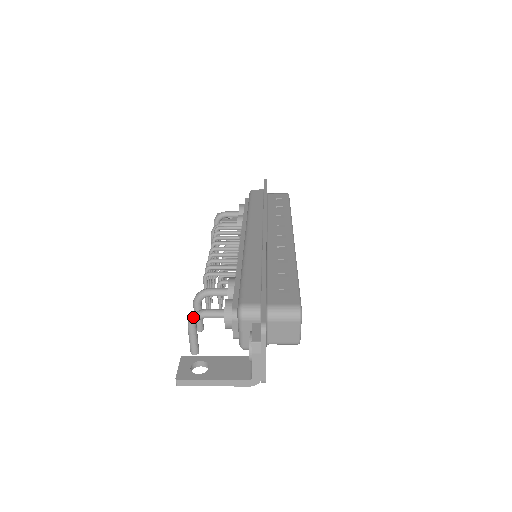
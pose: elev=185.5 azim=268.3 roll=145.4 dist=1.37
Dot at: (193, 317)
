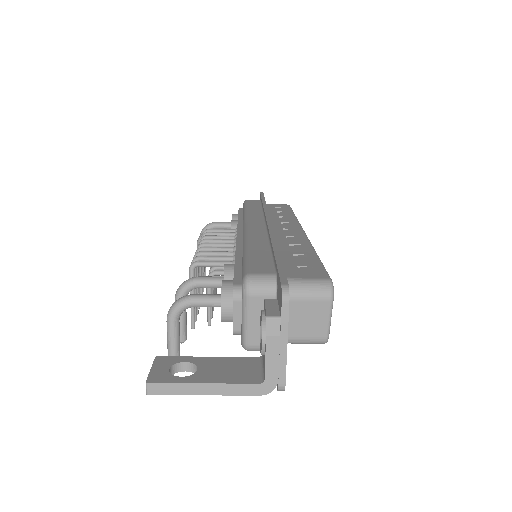
Dot at: (175, 304)
